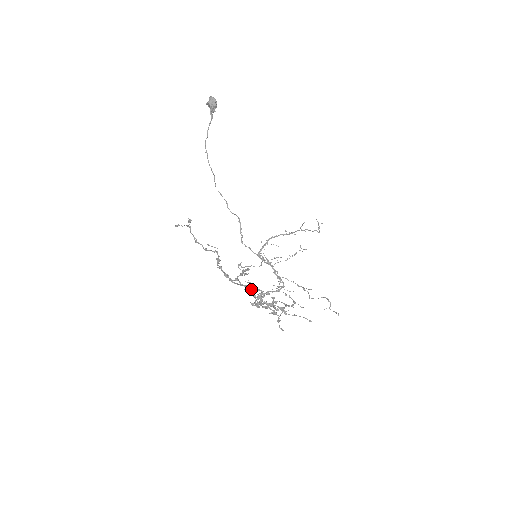
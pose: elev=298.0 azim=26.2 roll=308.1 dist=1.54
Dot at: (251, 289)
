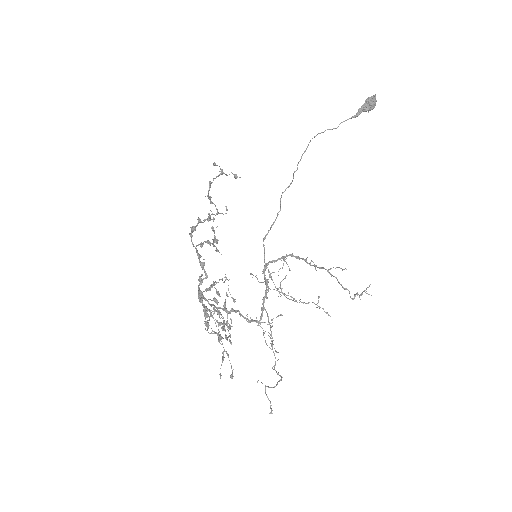
Dot at: (234, 299)
